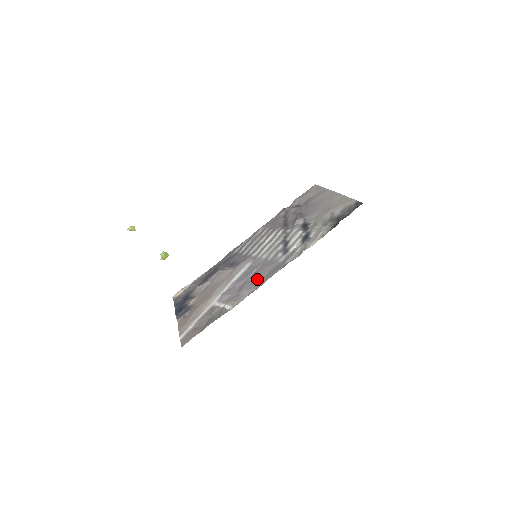
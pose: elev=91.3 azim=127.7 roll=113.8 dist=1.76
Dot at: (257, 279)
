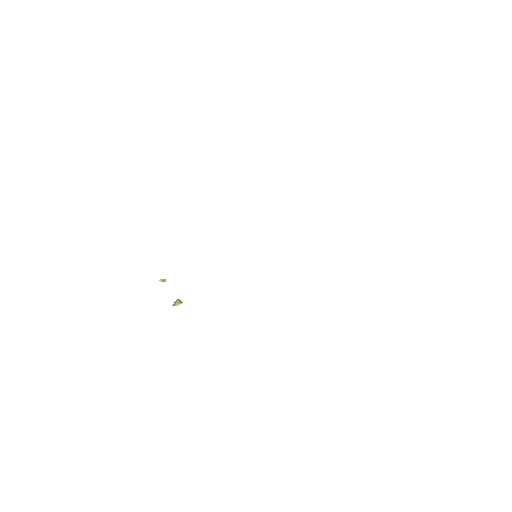
Dot at: occluded
